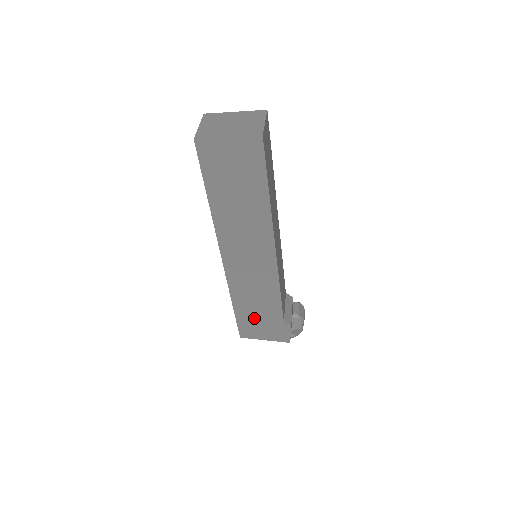
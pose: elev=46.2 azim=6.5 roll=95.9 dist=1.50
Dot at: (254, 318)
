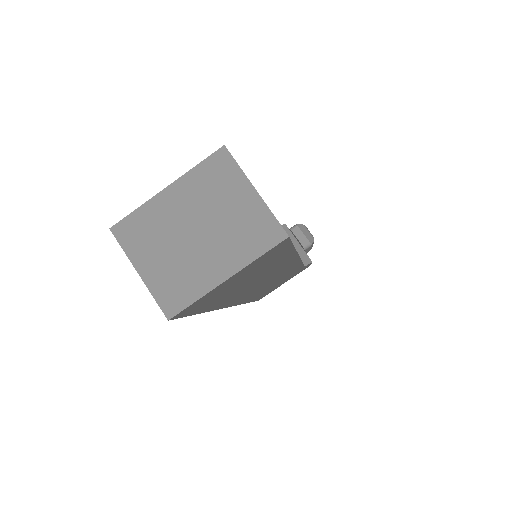
Dot at: occluded
